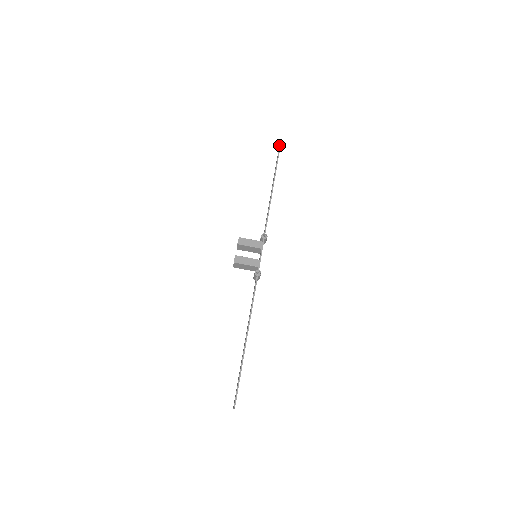
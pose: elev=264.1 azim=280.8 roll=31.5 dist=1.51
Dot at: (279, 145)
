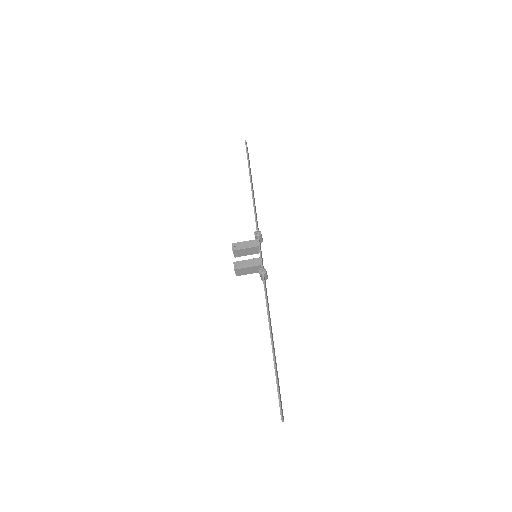
Dot at: occluded
